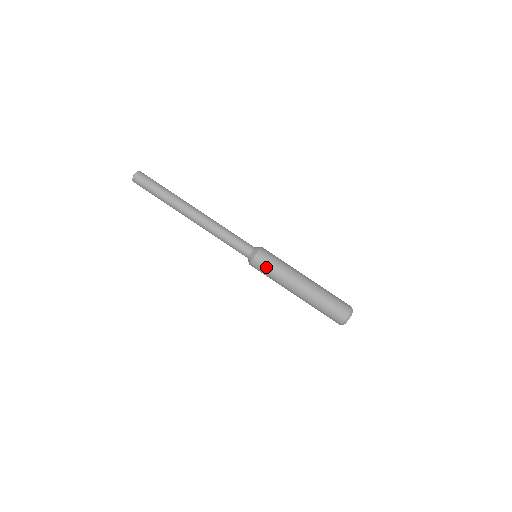
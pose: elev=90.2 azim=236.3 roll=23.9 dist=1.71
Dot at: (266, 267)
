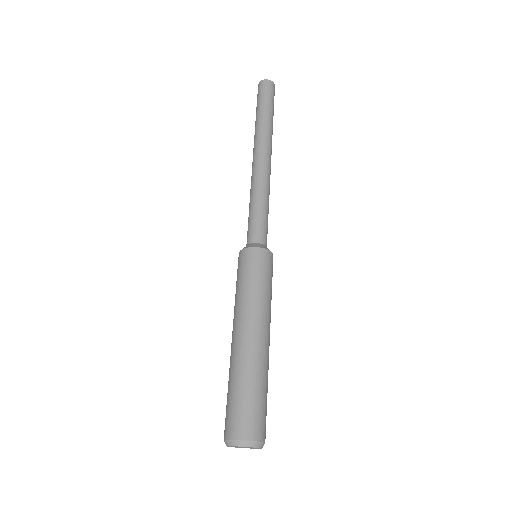
Dot at: (241, 272)
